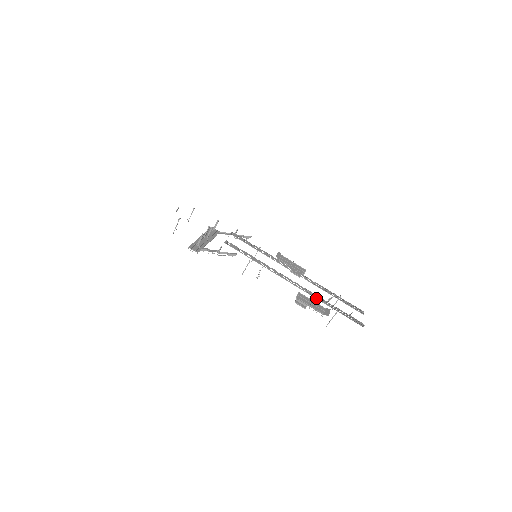
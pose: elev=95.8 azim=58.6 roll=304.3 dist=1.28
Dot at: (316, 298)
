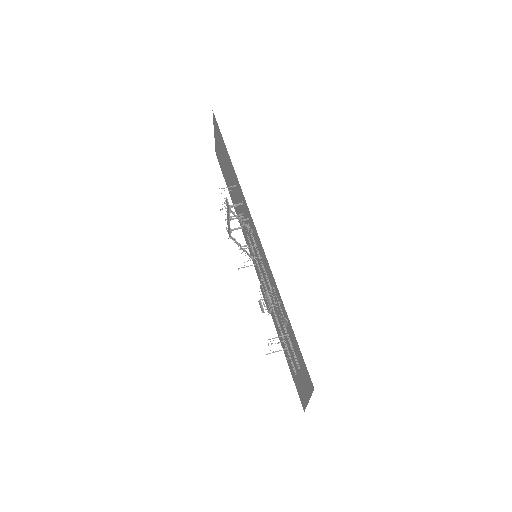
Dot at: occluded
